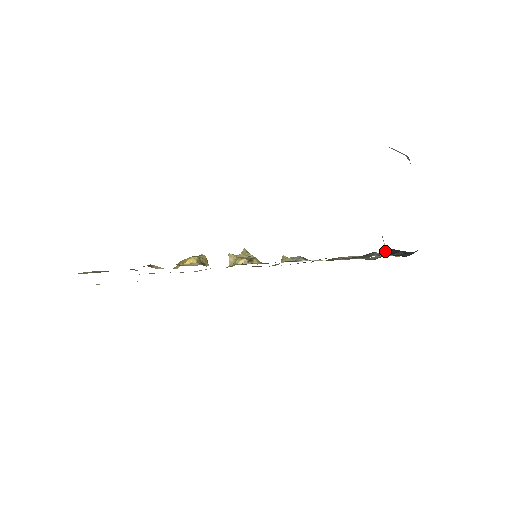
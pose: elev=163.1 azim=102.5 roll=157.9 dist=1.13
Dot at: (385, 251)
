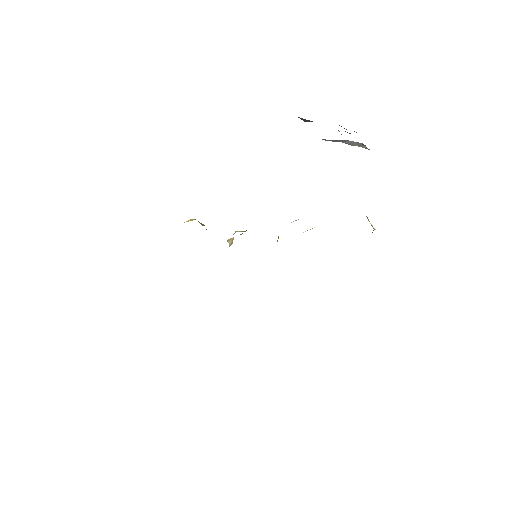
Dot at: (374, 229)
